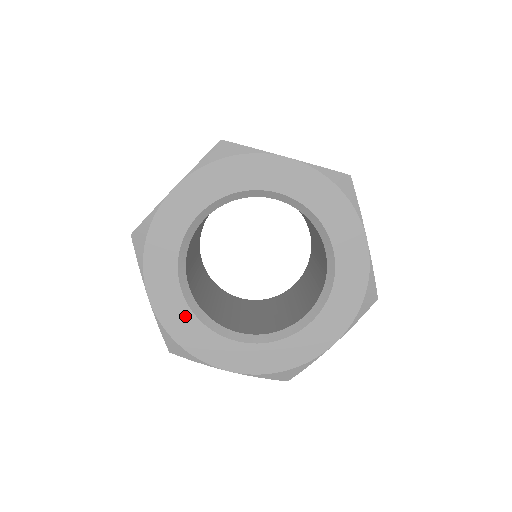
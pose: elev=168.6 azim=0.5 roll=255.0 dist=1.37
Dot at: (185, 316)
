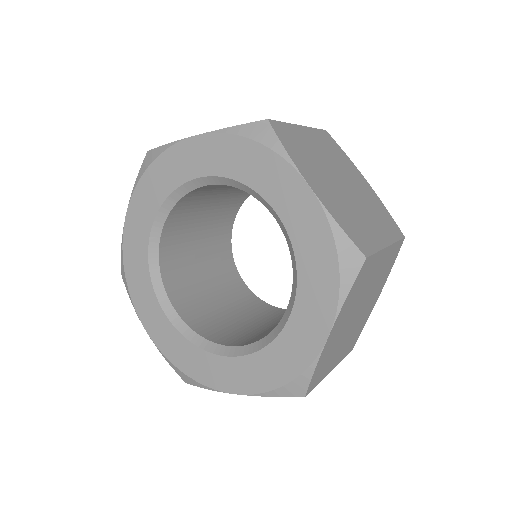
Dot at: (141, 255)
